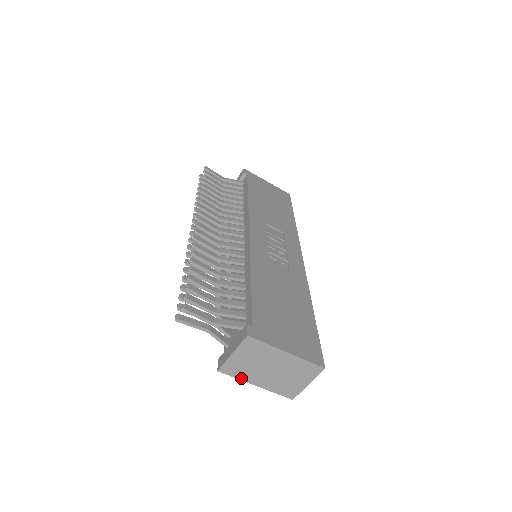
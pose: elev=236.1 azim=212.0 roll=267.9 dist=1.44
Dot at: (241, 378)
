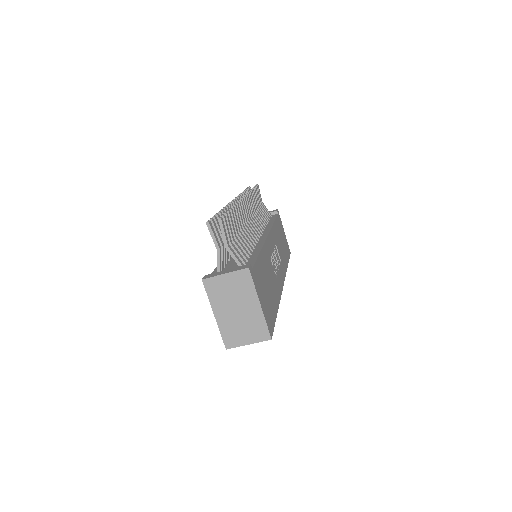
Dot at: (211, 299)
